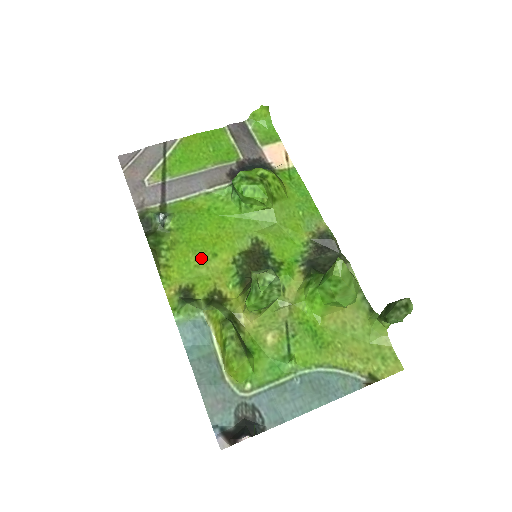
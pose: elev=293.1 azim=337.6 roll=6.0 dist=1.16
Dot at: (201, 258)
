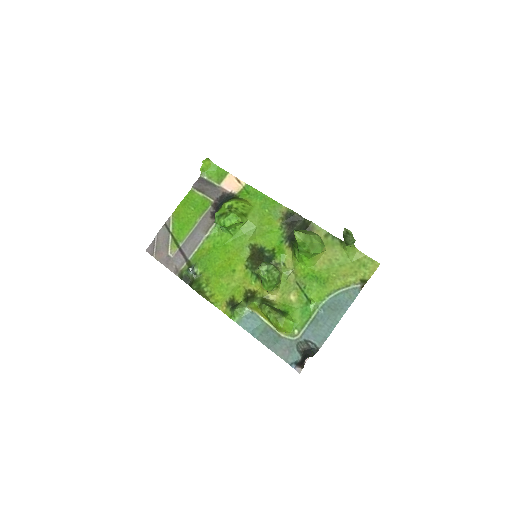
Dot at: (227, 278)
